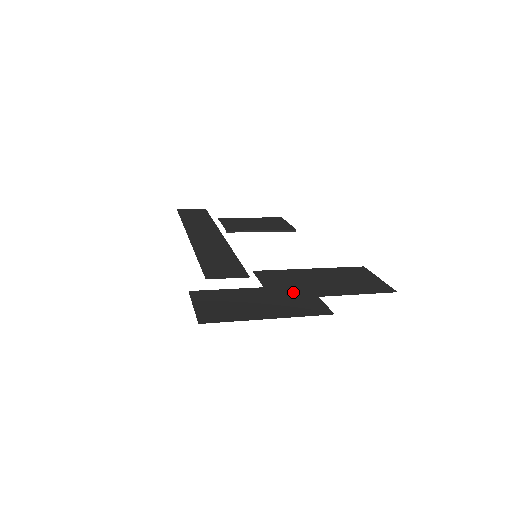
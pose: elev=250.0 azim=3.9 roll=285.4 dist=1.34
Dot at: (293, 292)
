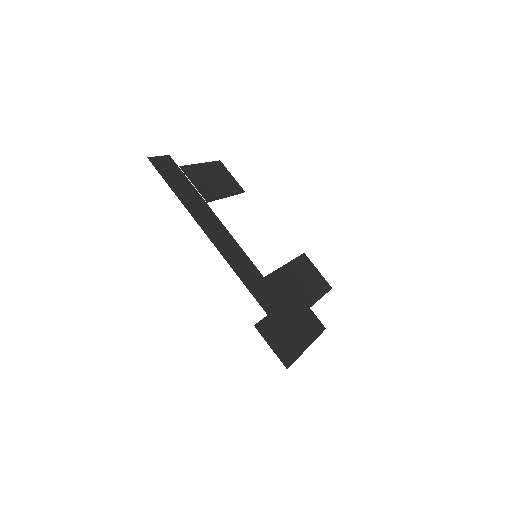
Dot at: (298, 306)
